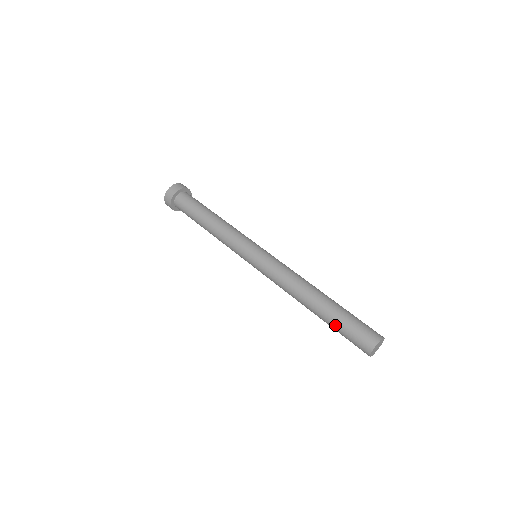
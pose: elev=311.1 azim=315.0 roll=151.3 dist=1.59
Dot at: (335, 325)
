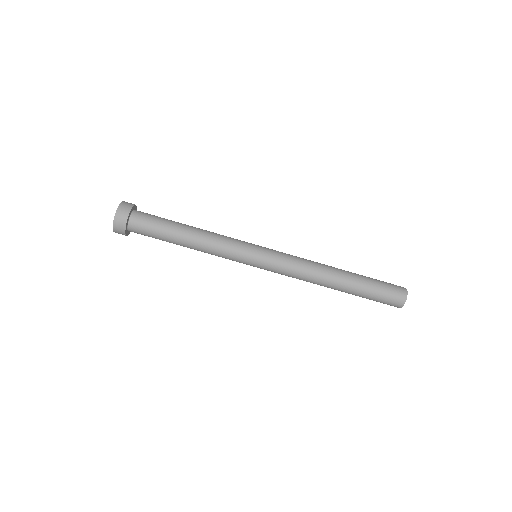
Dot at: occluded
